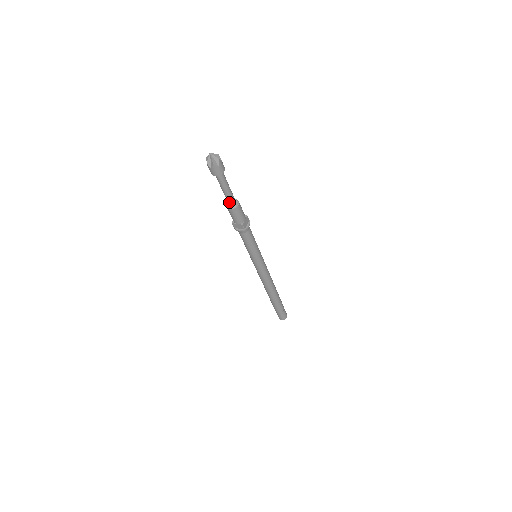
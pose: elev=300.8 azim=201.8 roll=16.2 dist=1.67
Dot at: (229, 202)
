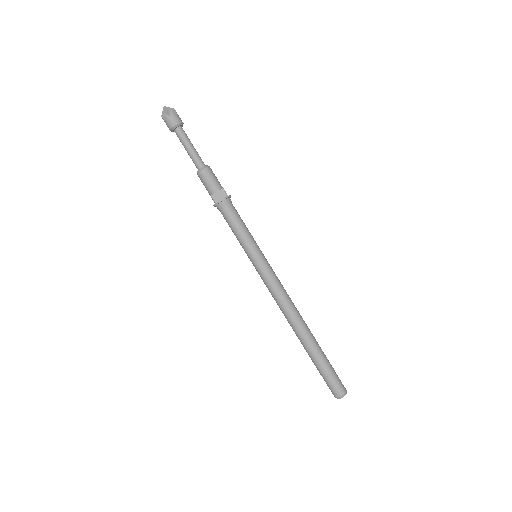
Dot at: (199, 163)
